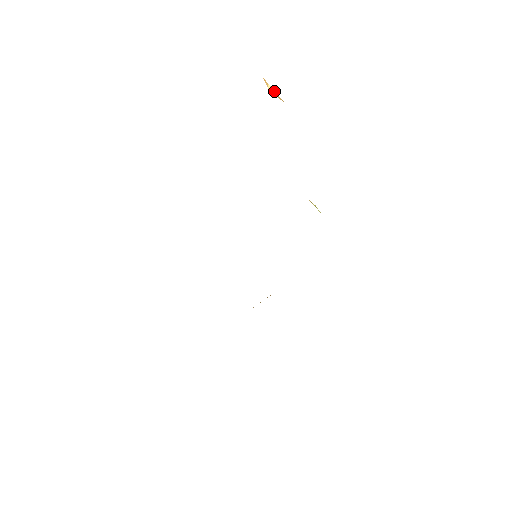
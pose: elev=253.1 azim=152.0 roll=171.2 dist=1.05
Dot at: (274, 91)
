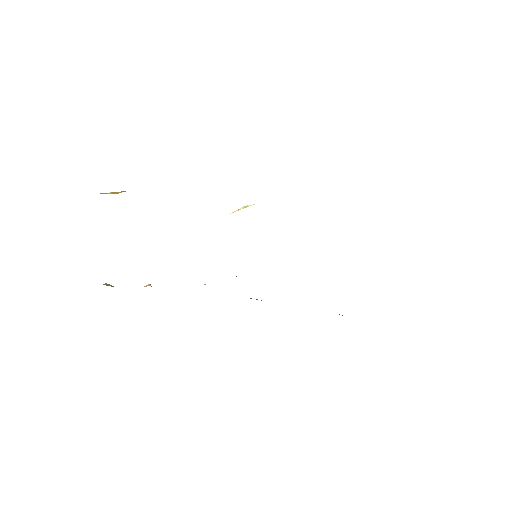
Dot at: (116, 192)
